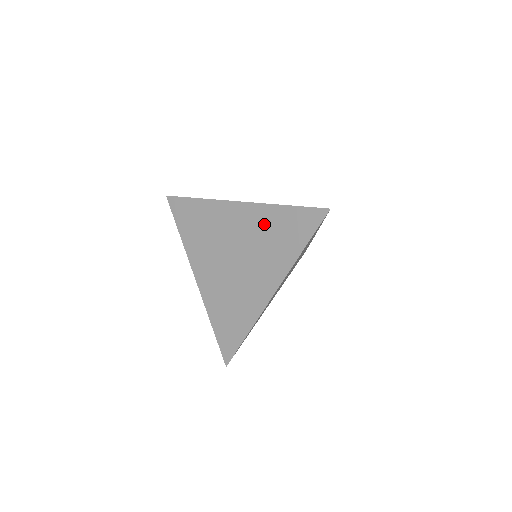
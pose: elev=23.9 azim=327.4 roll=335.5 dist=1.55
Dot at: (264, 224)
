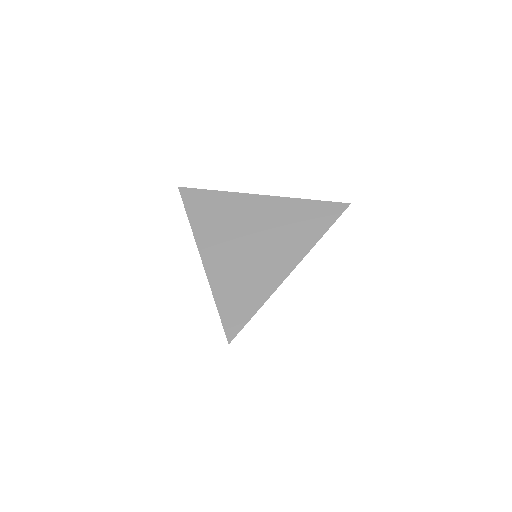
Dot at: (287, 213)
